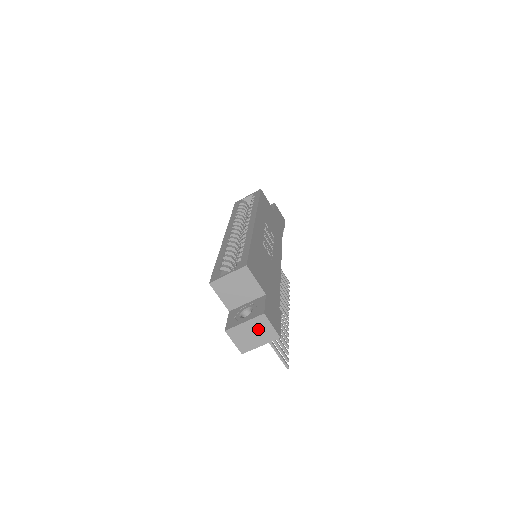
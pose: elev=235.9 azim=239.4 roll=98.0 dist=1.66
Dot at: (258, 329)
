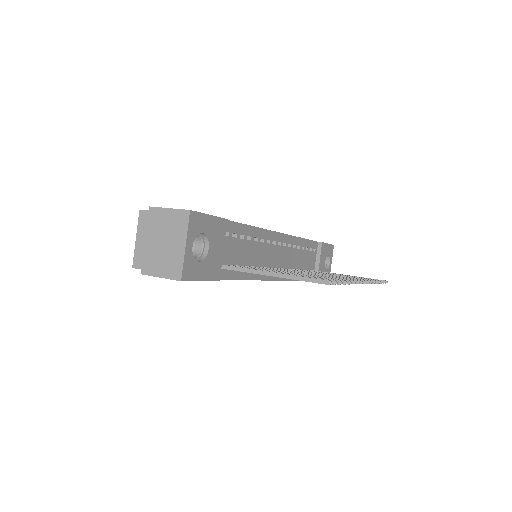
Dot at: (163, 230)
